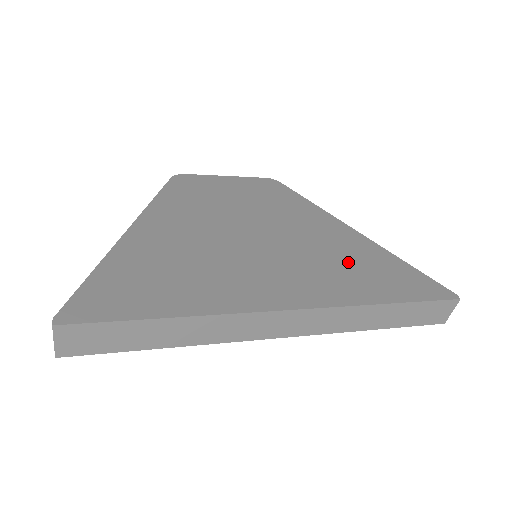
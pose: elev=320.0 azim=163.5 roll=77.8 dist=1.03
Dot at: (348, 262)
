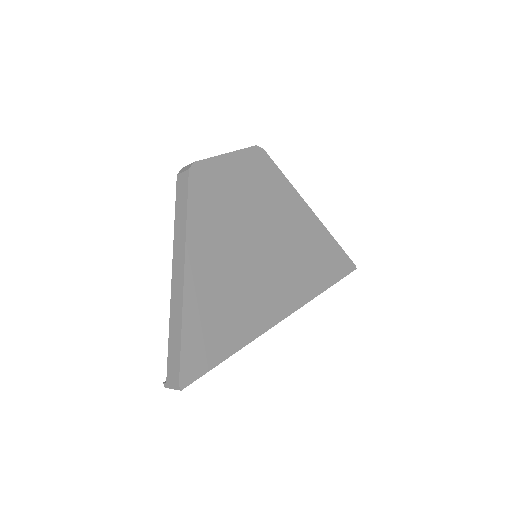
Dot at: (309, 254)
